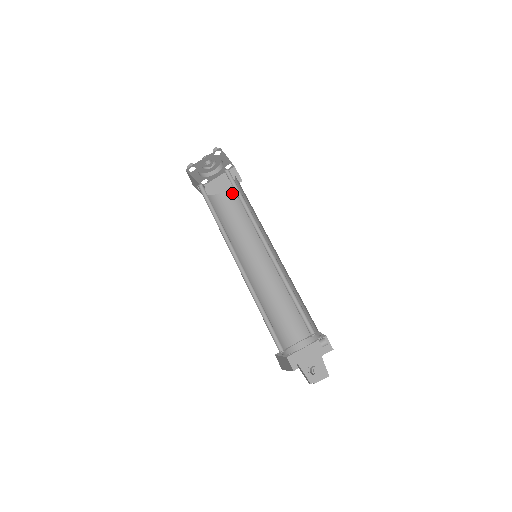
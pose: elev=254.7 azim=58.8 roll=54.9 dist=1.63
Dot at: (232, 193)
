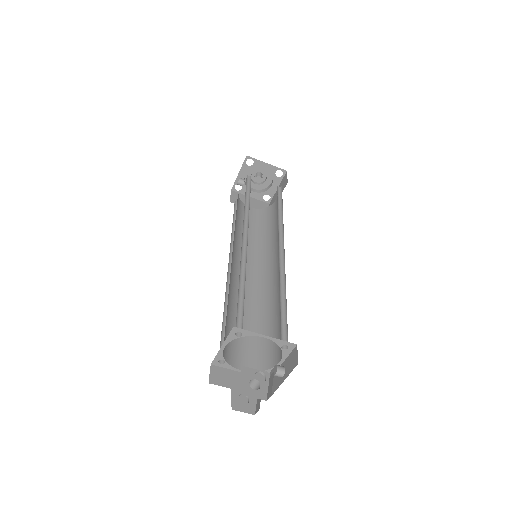
Dot at: (256, 213)
